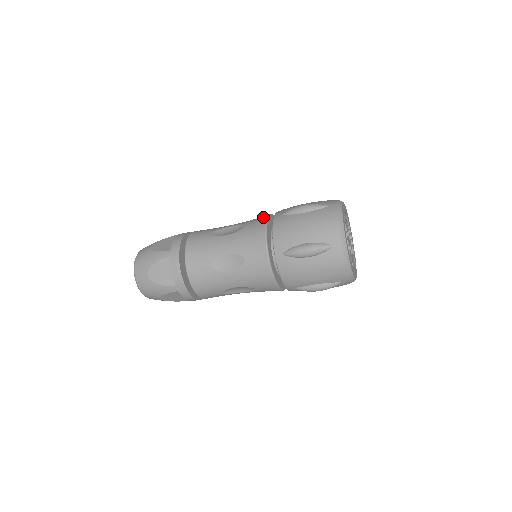
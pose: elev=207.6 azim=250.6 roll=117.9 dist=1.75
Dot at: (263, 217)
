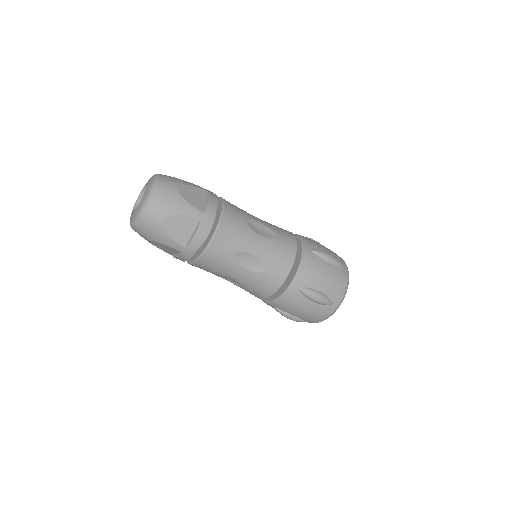
Dot at: occluded
